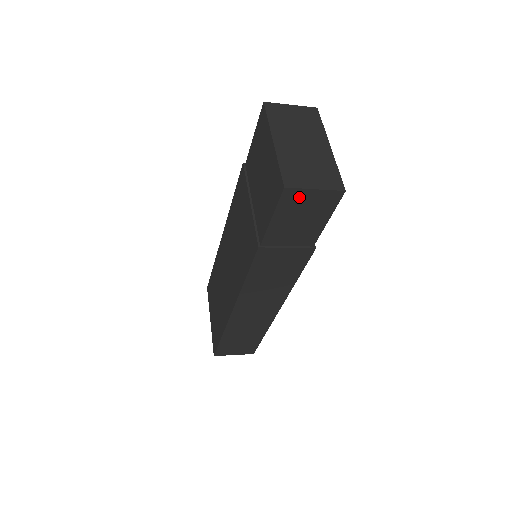
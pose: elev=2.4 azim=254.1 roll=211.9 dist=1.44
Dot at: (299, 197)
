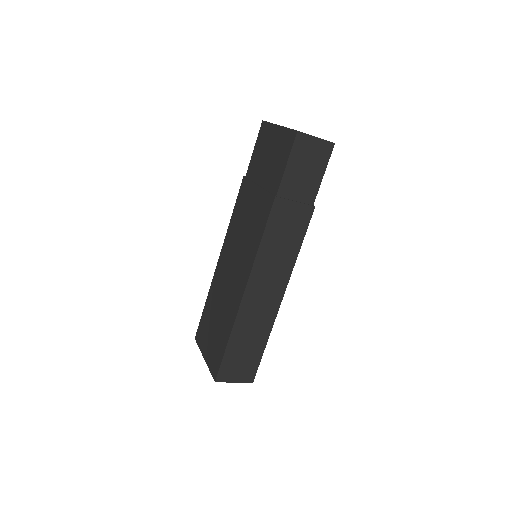
Dot at: (306, 143)
